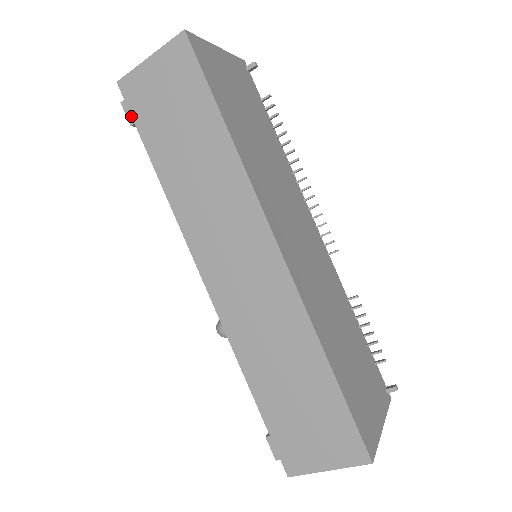
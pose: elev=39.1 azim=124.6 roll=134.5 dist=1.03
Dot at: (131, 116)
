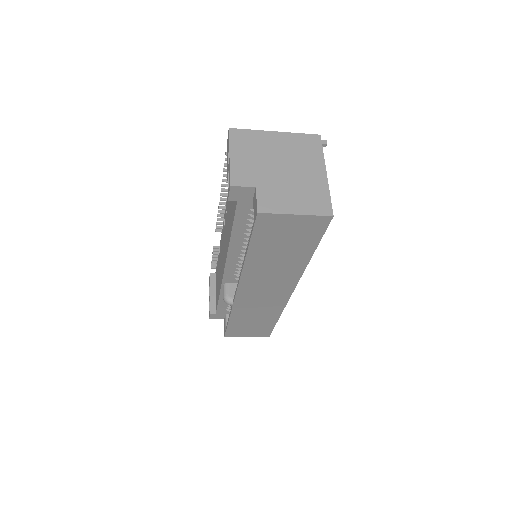
Dot at: (253, 230)
